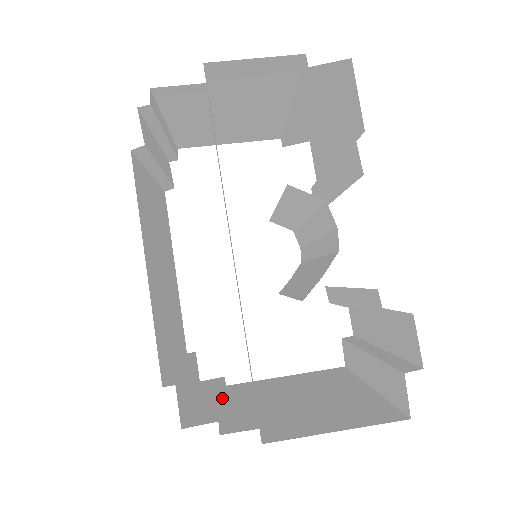
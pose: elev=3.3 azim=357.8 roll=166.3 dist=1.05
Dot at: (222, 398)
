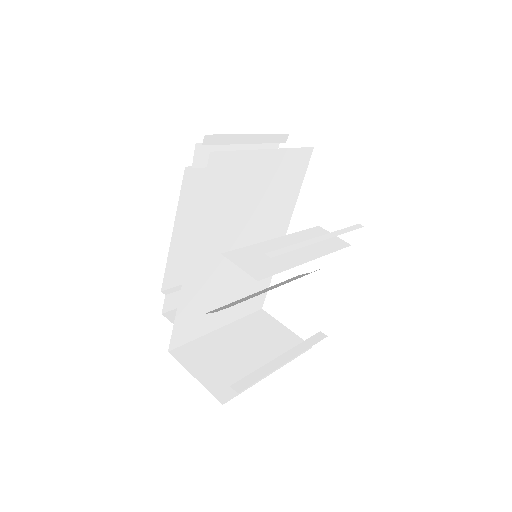
Dot at: occluded
